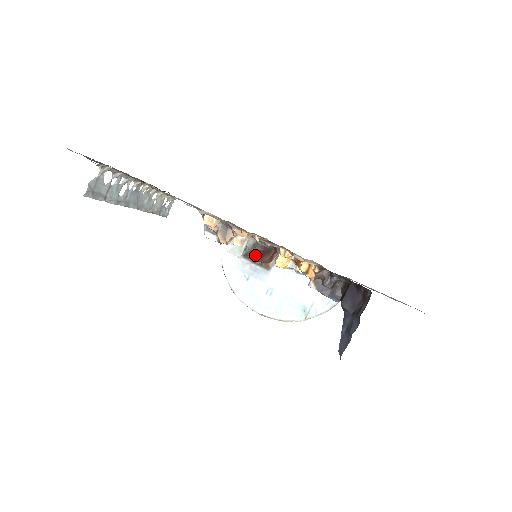
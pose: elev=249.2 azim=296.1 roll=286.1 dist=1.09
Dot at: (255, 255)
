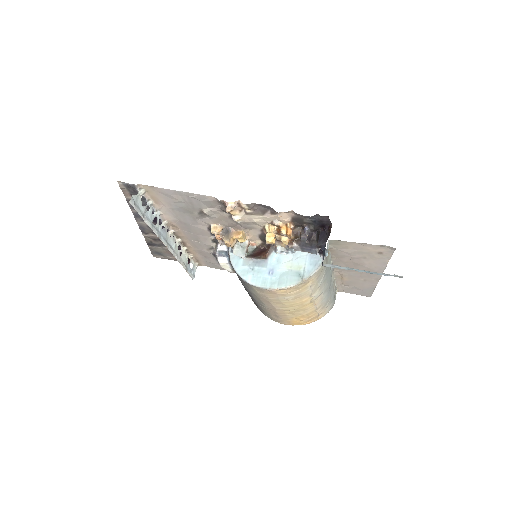
Dot at: (255, 255)
